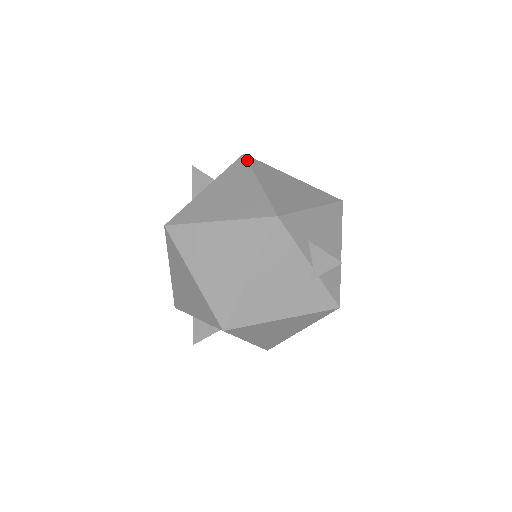
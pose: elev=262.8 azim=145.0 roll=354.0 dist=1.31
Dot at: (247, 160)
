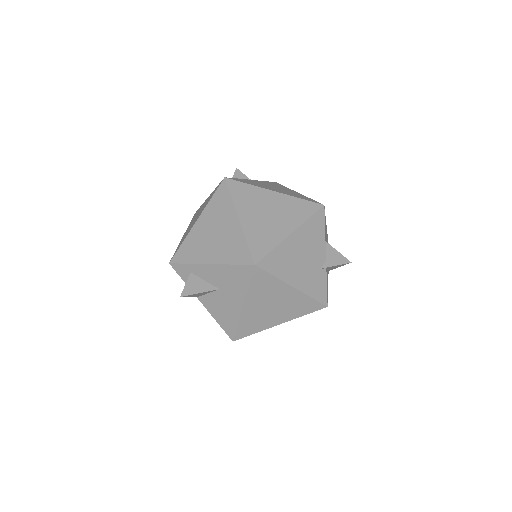
Dot at: occluded
